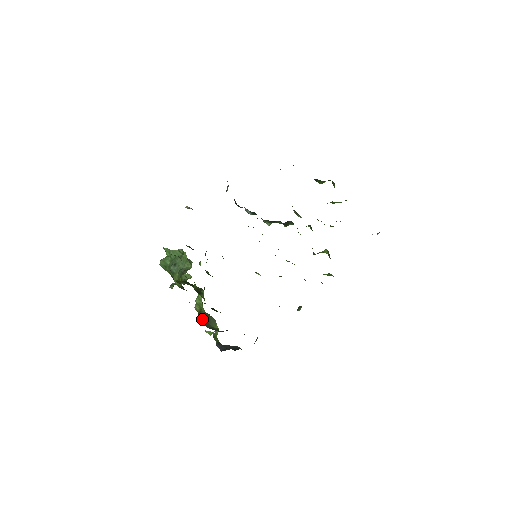
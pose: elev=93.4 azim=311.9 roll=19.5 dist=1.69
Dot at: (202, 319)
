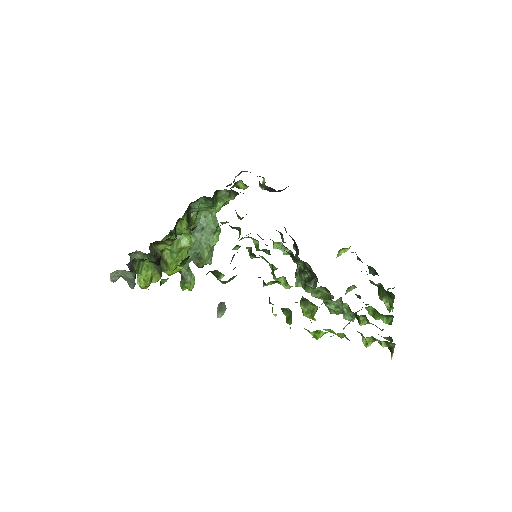
Dot at: (156, 253)
